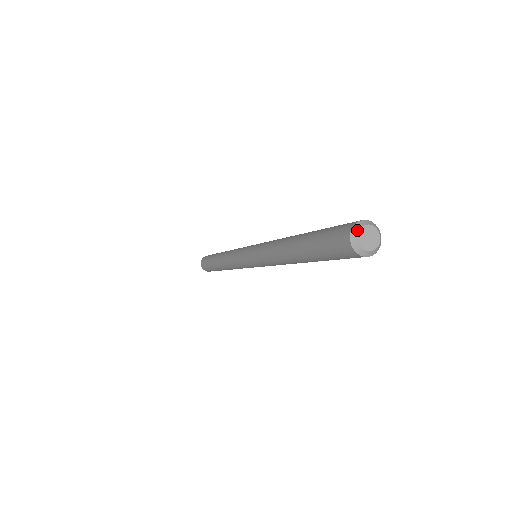
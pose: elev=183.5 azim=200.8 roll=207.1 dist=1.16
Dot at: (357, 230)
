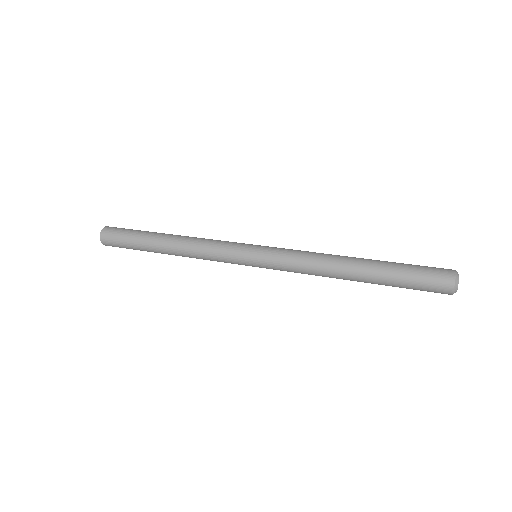
Dot at: (458, 283)
